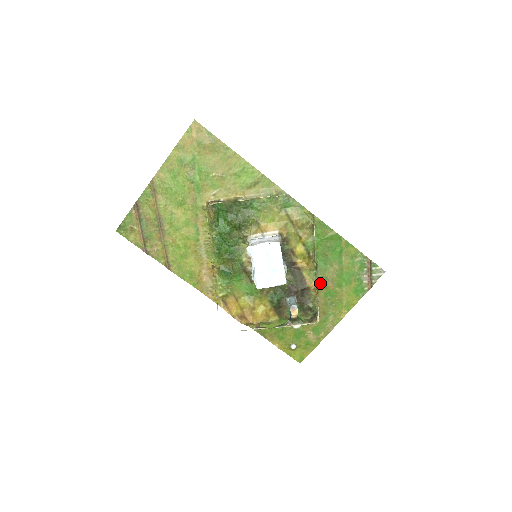
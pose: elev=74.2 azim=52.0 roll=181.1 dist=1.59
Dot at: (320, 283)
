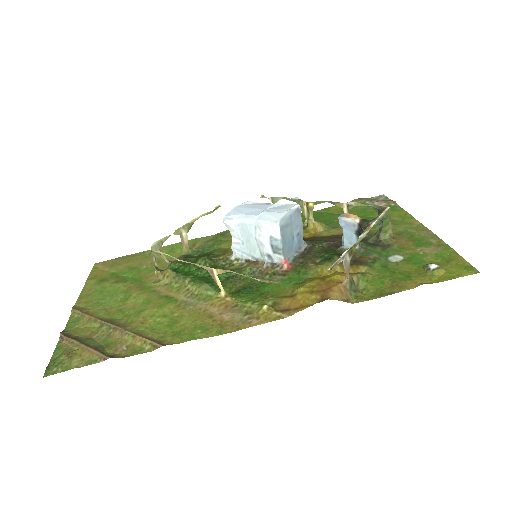
Dot at: occluded
